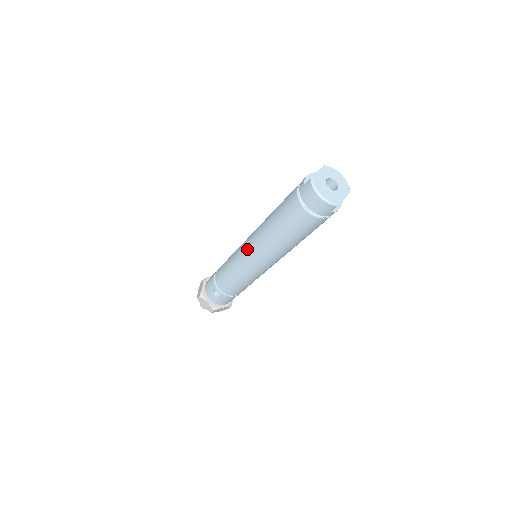
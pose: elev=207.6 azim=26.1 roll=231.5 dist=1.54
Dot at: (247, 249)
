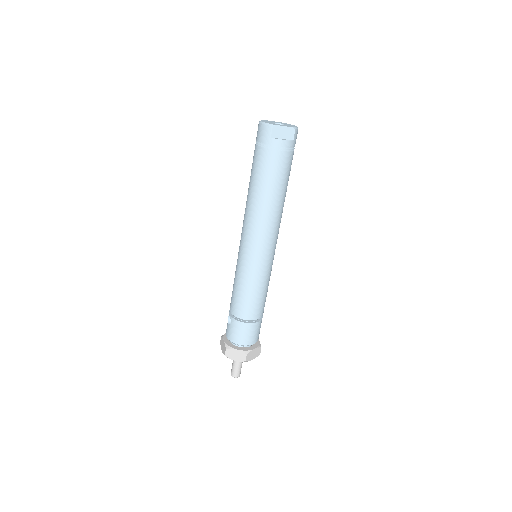
Dot at: occluded
